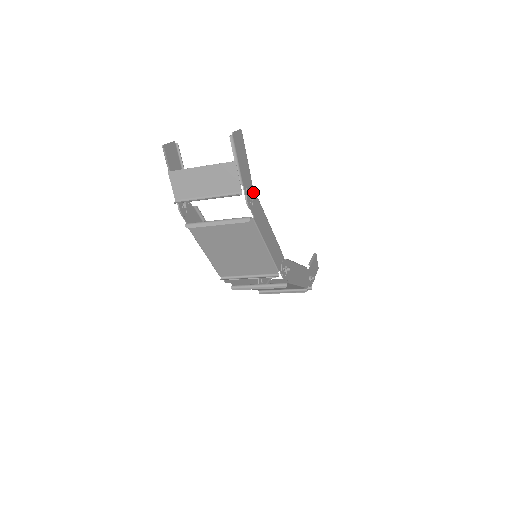
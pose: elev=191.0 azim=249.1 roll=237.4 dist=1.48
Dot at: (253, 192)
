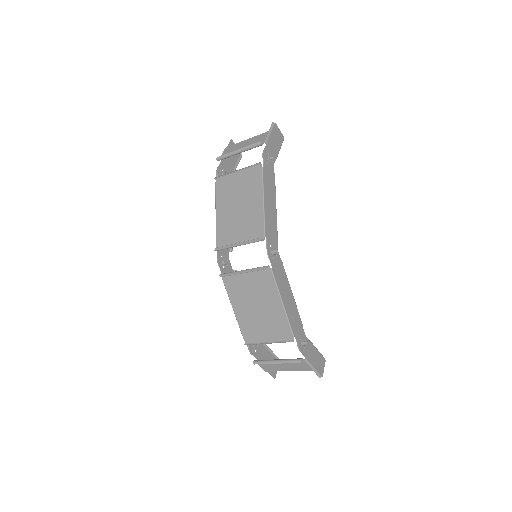
Dot at: (273, 163)
